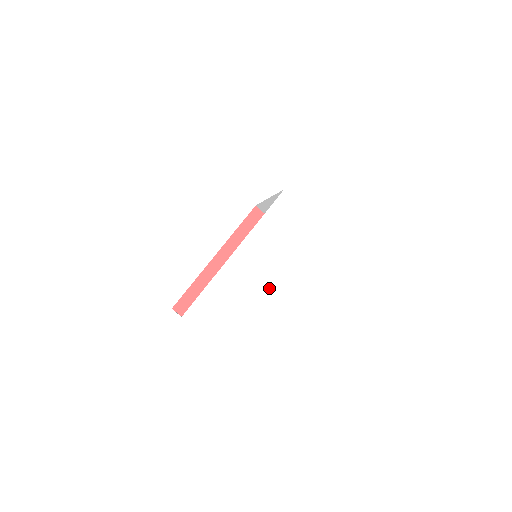
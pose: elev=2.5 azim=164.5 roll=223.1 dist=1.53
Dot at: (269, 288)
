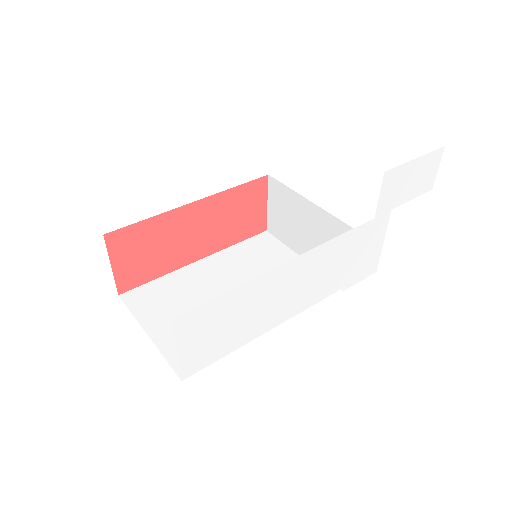
Dot at: (265, 321)
